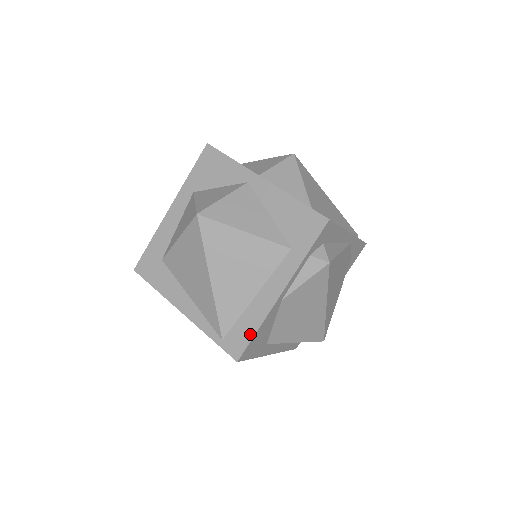
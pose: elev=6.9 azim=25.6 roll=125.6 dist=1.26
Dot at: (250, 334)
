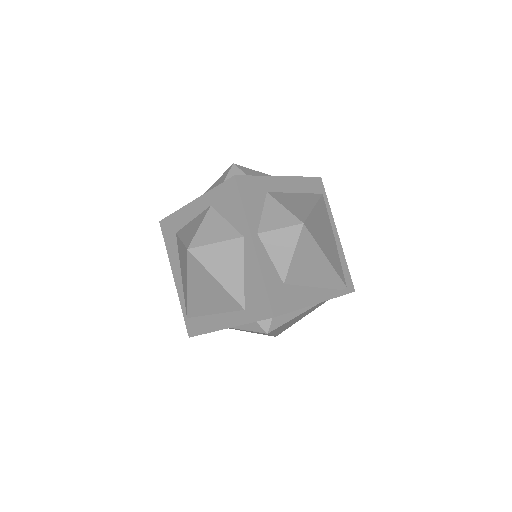
Dot at: (201, 331)
